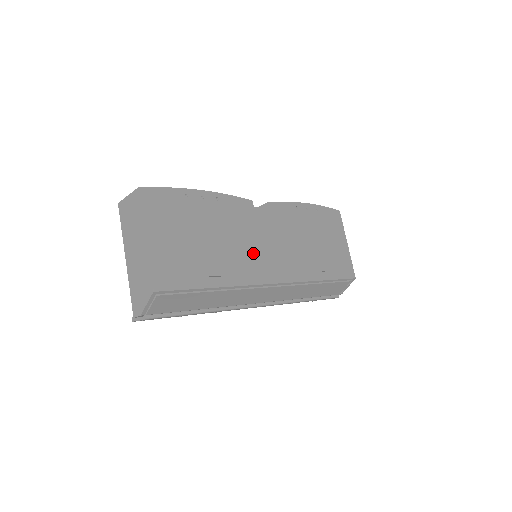
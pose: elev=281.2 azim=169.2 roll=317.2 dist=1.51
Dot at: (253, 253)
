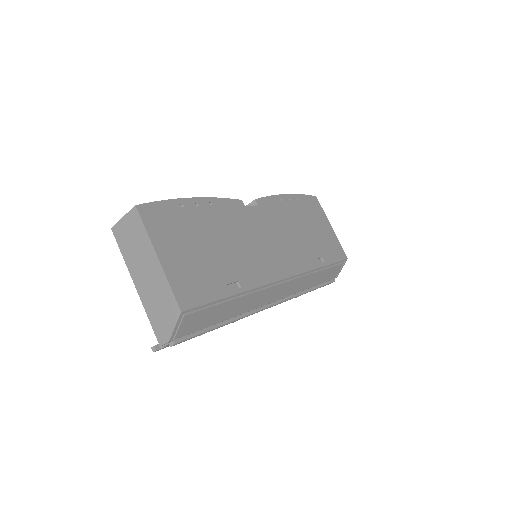
Dot at: (257, 252)
